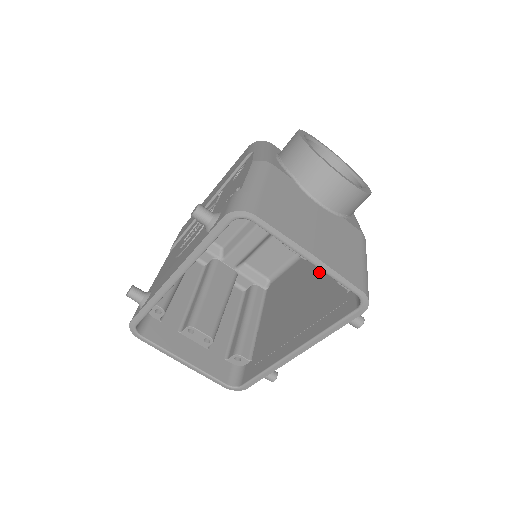
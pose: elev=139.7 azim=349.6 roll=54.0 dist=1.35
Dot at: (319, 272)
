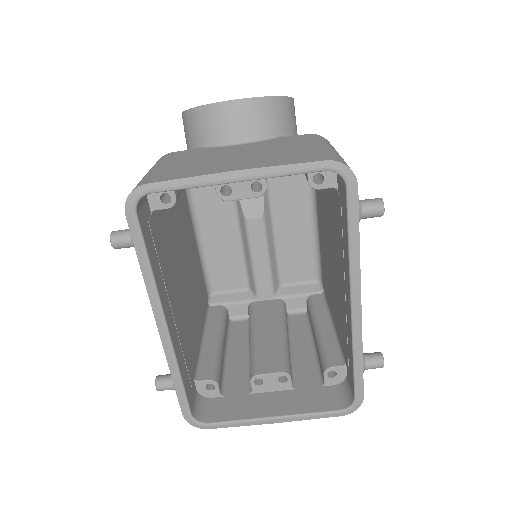
Dot at: (325, 216)
